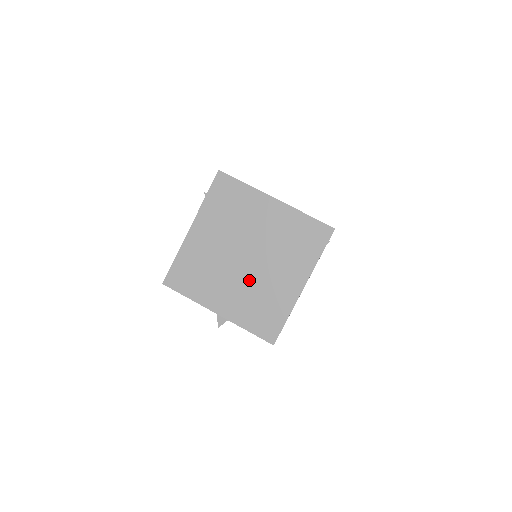
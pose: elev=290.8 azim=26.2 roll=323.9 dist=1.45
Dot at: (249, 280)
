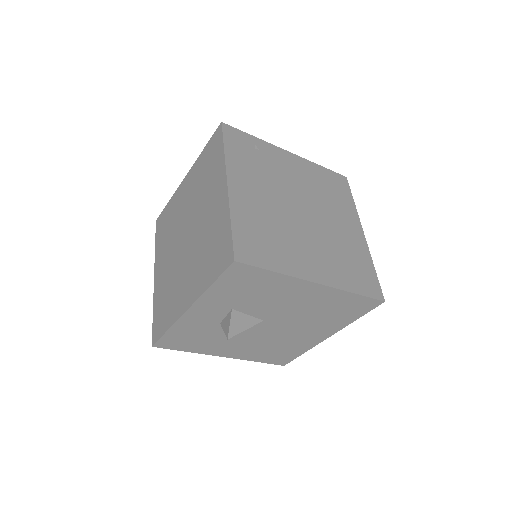
Dot at: (194, 246)
